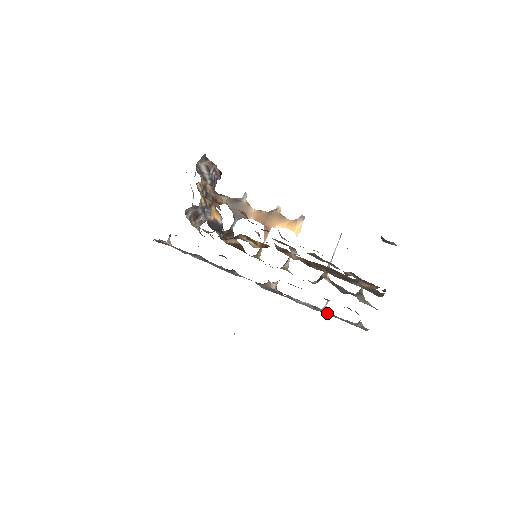
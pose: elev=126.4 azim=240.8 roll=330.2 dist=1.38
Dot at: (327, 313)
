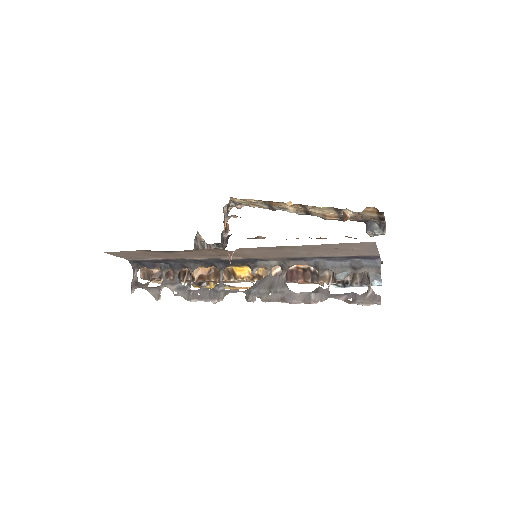
Dot at: (330, 296)
